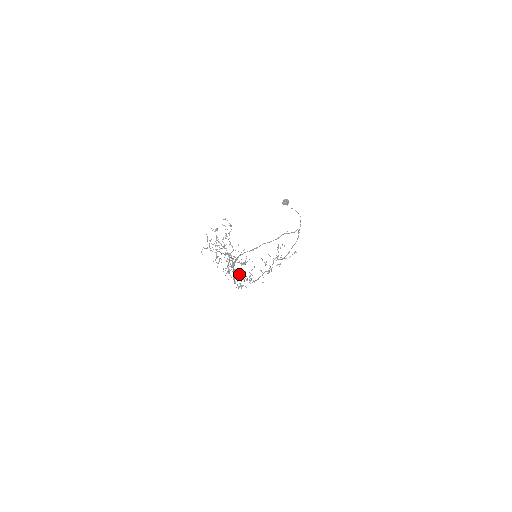
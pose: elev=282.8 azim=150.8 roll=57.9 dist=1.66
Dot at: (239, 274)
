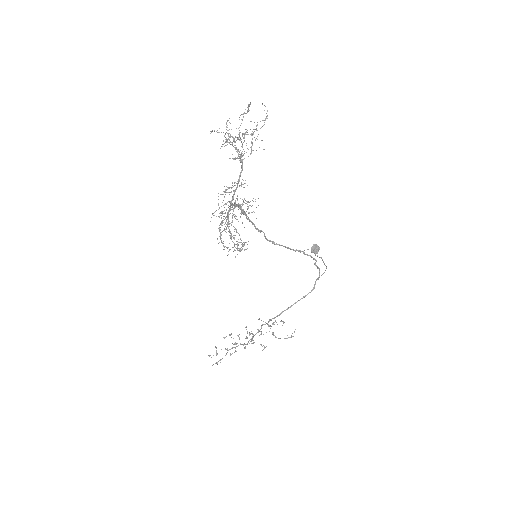
Dot at: (233, 215)
